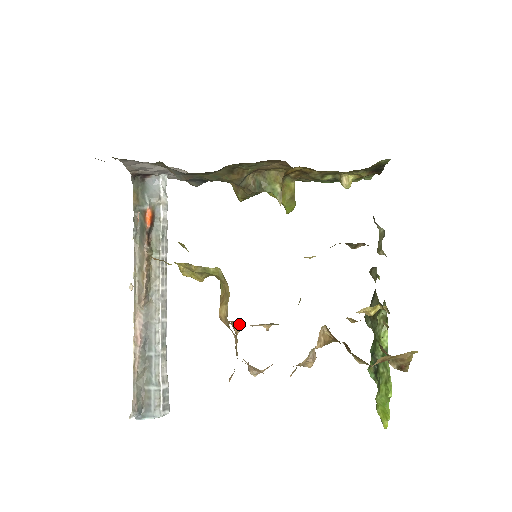
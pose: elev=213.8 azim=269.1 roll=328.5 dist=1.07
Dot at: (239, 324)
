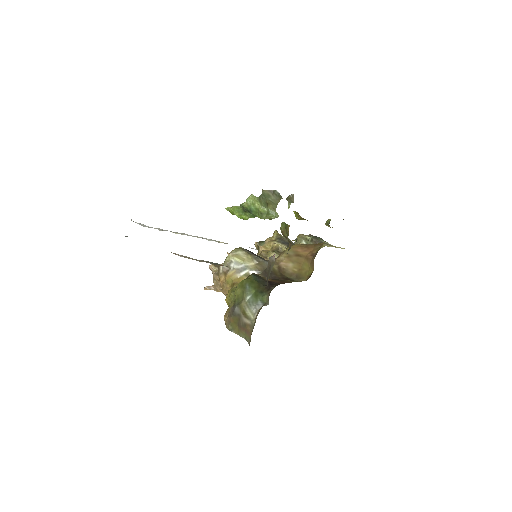
Dot at: occluded
